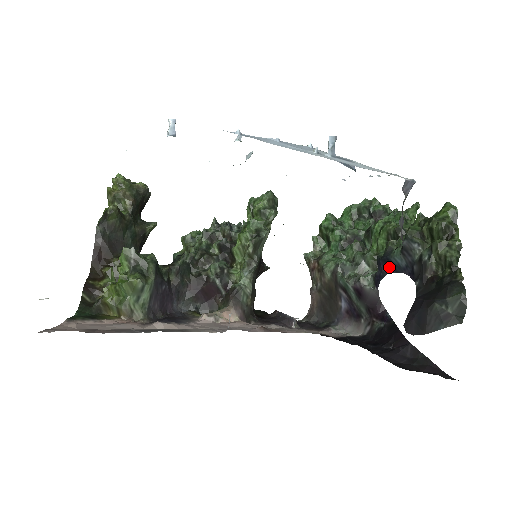
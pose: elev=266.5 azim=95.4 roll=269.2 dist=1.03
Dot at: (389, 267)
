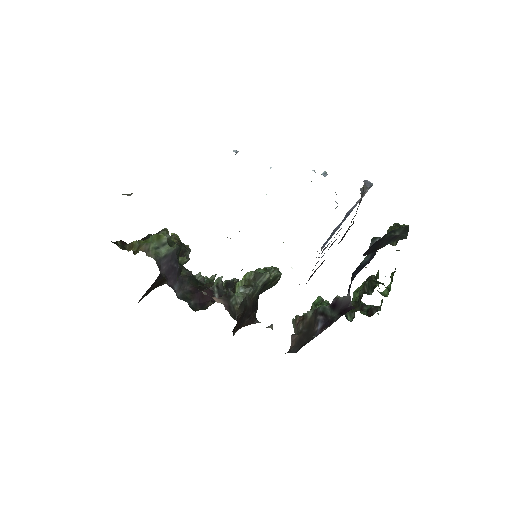
Dot at: (359, 269)
